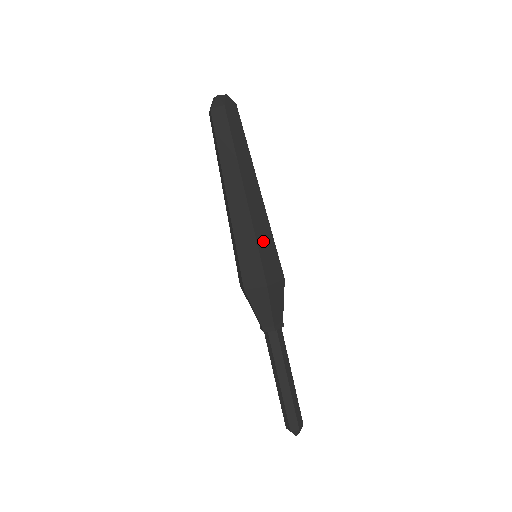
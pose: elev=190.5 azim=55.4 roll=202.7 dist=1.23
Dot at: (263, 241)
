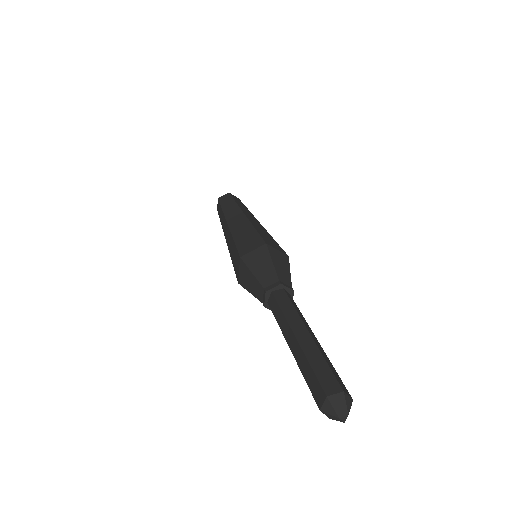
Dot at: occluded
